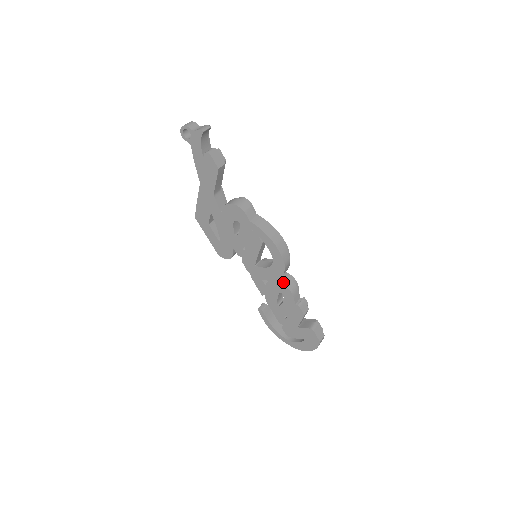
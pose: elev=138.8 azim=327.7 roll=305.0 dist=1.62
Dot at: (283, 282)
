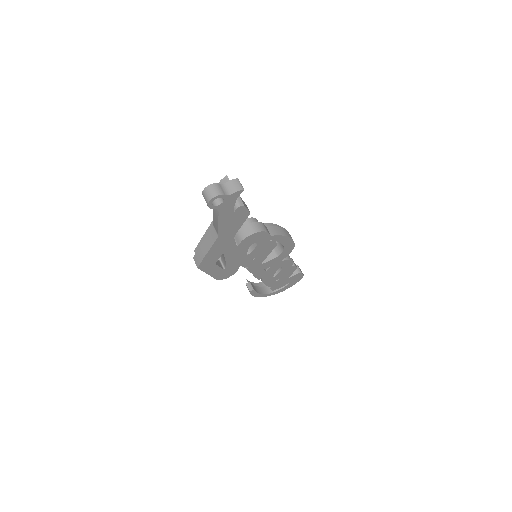
Dot at: (285, 259)
